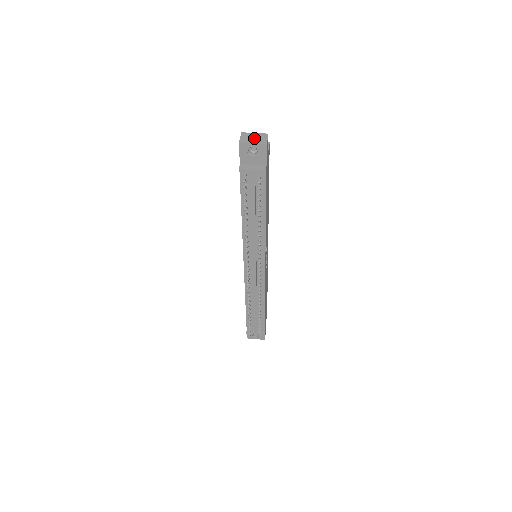
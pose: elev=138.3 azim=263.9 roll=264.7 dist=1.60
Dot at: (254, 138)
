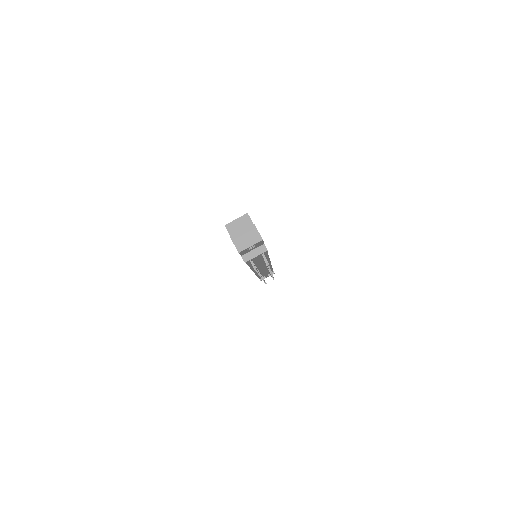
Dot at: (247, 239)
